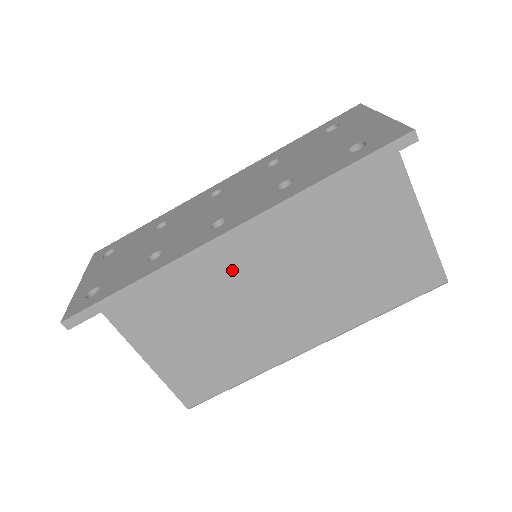
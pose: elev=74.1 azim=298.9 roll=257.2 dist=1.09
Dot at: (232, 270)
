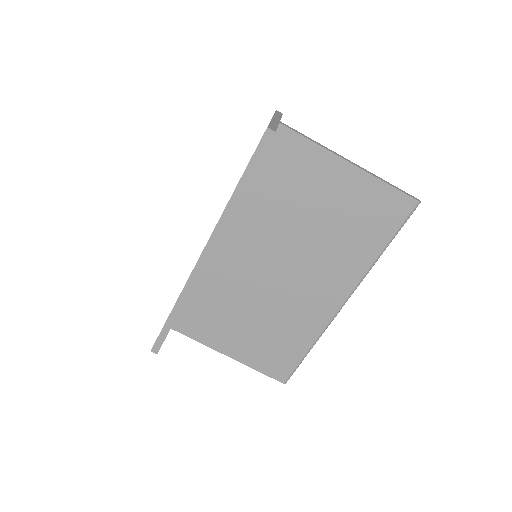
Dot at: (245, 273)
